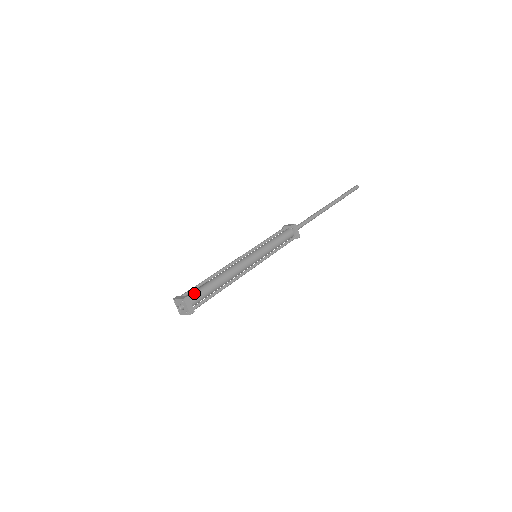
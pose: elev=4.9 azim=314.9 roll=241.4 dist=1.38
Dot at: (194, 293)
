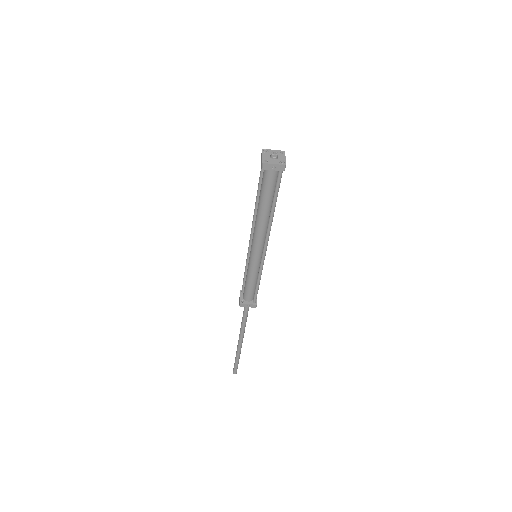
Dot at: occluded
